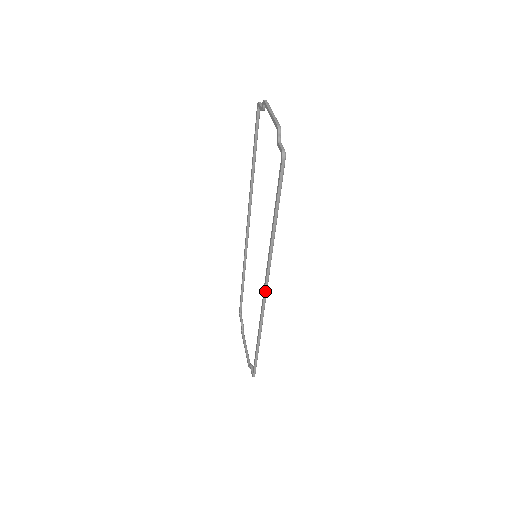
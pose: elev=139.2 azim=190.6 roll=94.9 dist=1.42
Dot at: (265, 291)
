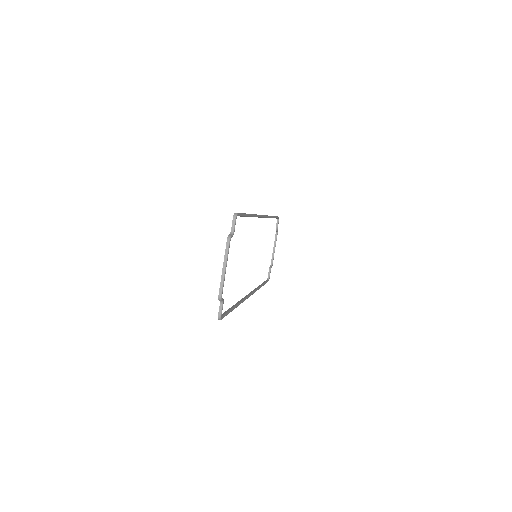
Dot at: occluded
